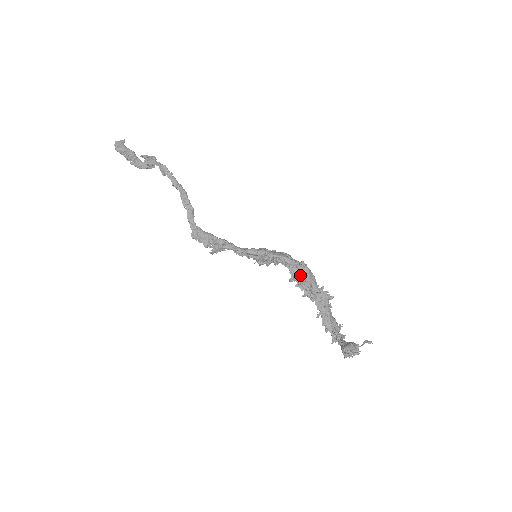
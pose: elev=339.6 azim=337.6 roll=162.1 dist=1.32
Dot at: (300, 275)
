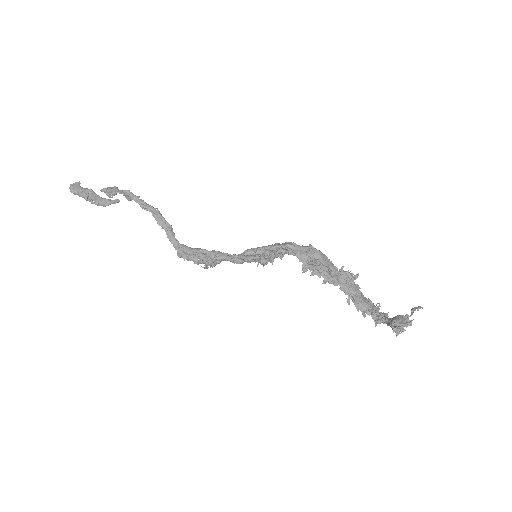
Dot at: (312, 260)
